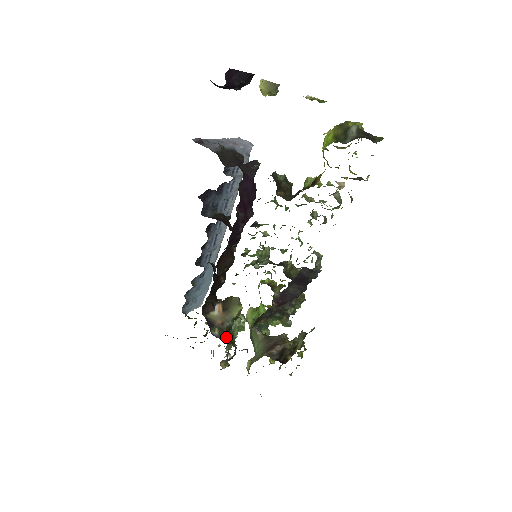
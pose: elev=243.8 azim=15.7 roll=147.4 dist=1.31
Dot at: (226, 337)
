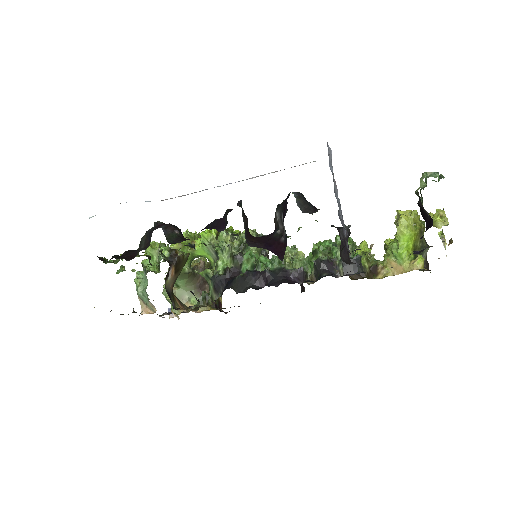
Dot at: (173, 296)
